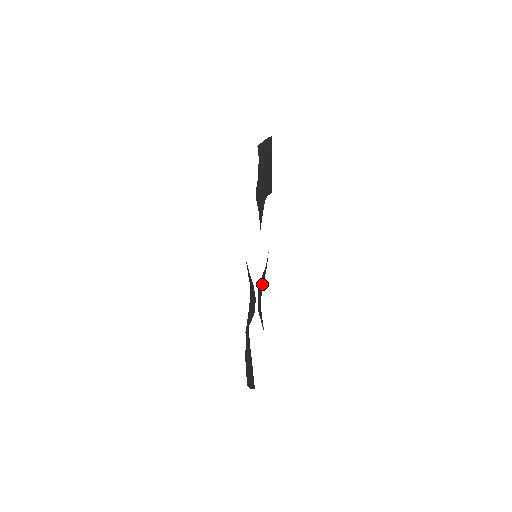
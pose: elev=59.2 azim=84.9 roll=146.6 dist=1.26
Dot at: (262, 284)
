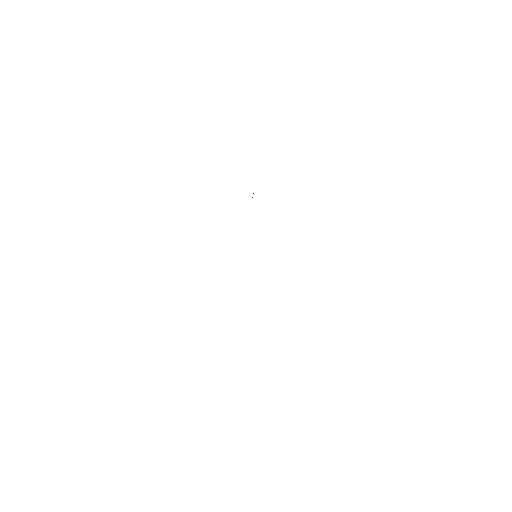
Dot at: occluded
